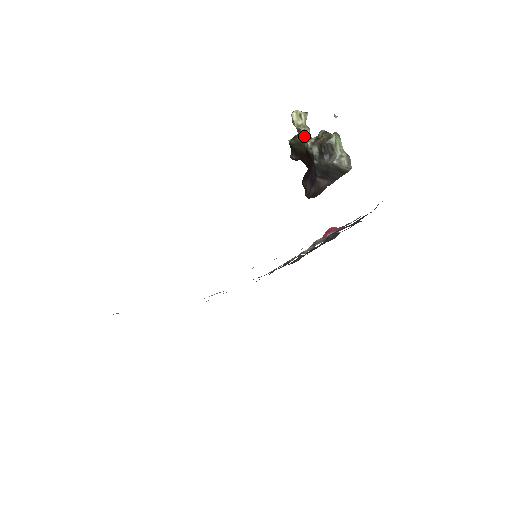
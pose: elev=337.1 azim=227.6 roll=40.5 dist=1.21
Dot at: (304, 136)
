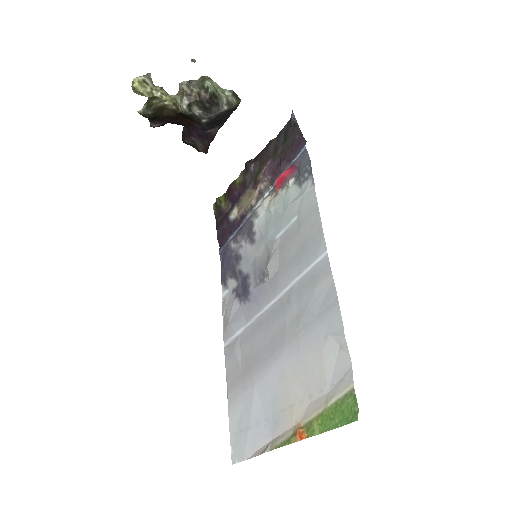
Dot at: (164, 100)
